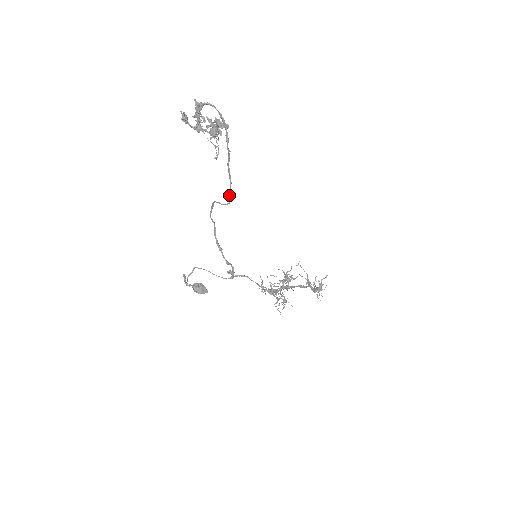
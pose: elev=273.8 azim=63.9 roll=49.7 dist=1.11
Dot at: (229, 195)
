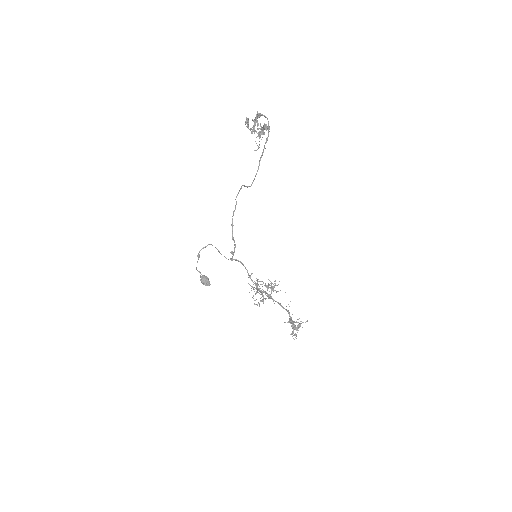
Dot at: (253, 180)
